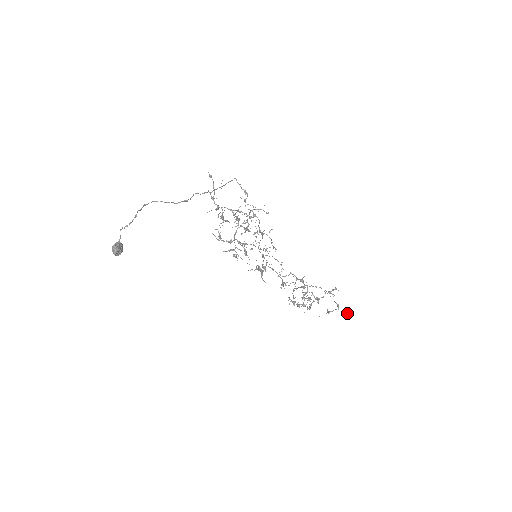
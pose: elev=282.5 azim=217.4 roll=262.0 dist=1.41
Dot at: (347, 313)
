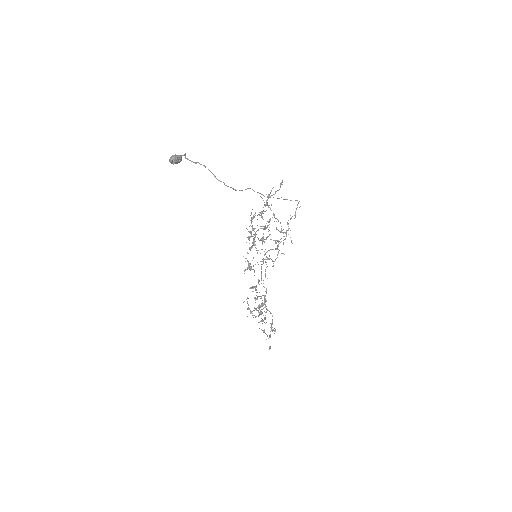
Dot at: (270, 347)
